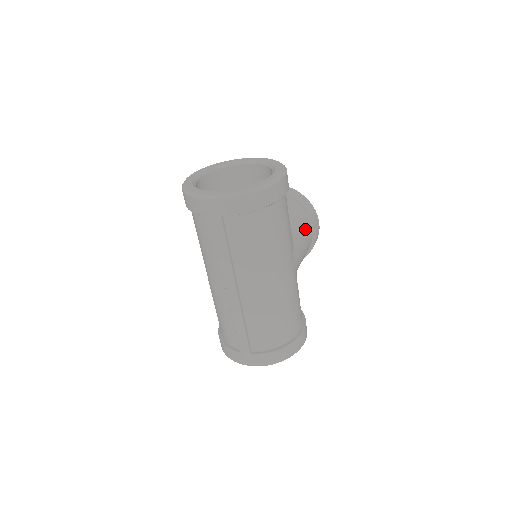
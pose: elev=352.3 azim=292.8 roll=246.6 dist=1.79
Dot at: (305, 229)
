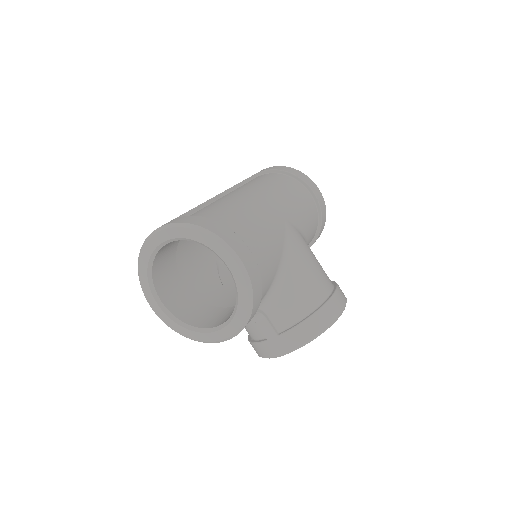
Dot at: (322, 269)
